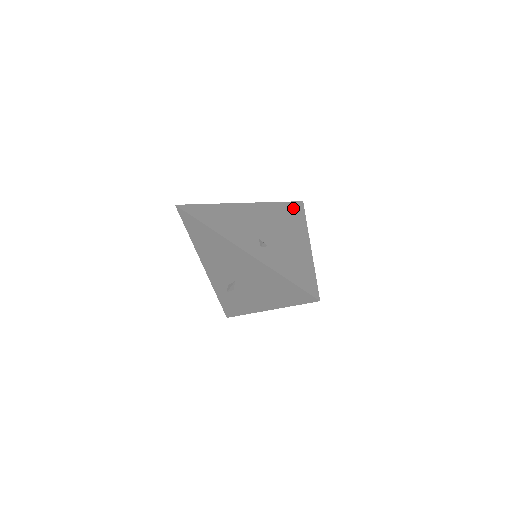
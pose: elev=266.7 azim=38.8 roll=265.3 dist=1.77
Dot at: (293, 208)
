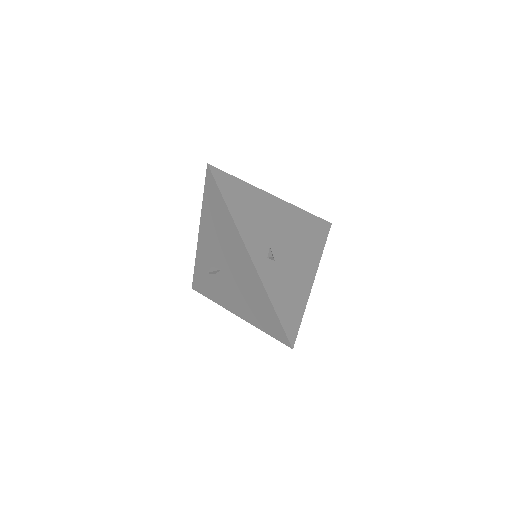
Dot at: (319, 227)
